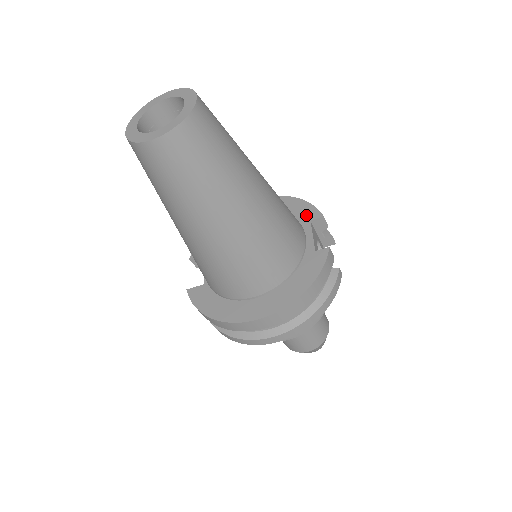
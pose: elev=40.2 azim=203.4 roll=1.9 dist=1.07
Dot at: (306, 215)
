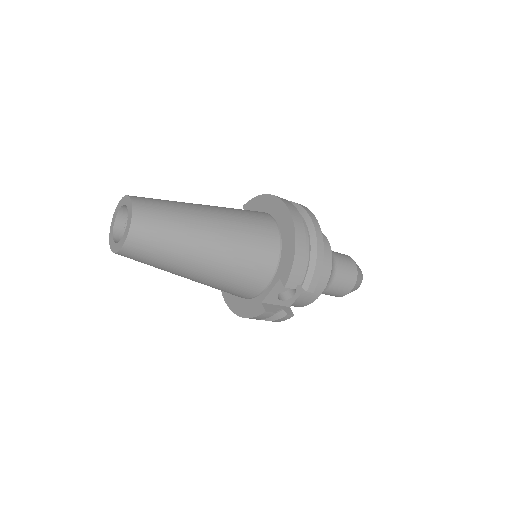
Dot at: (283, 271)
